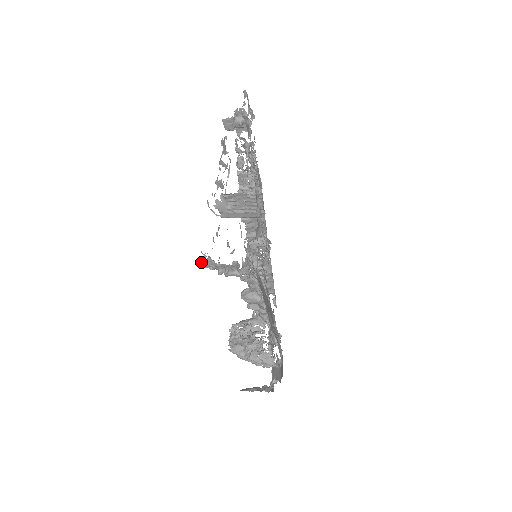
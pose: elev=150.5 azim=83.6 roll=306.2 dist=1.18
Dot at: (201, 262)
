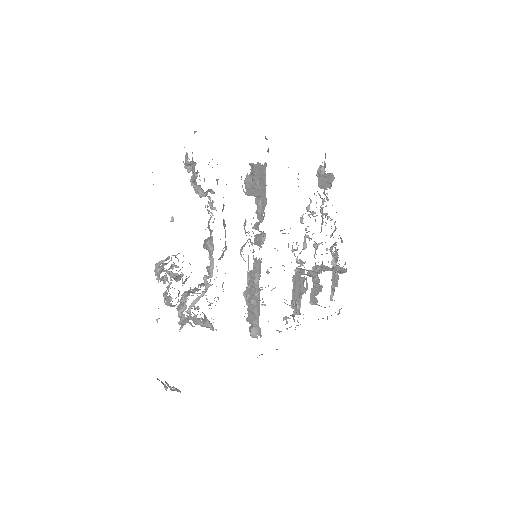
Dot at: occluded
